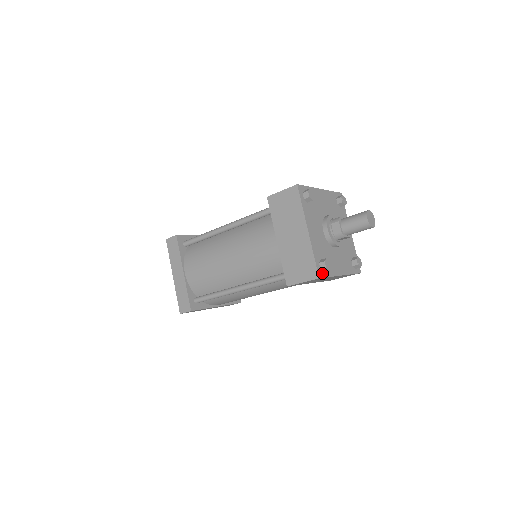
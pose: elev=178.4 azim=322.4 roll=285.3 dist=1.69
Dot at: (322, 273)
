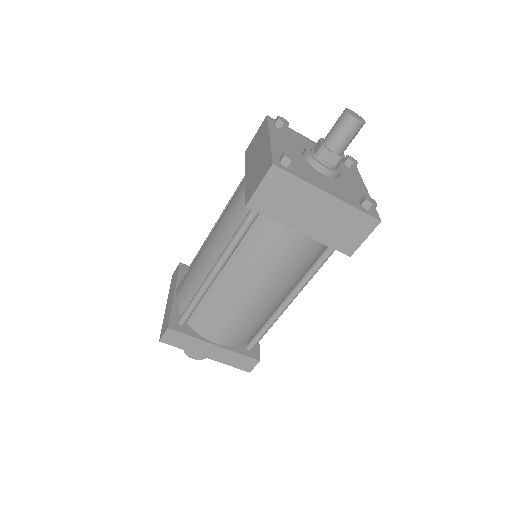
Dot at: (282, 166)
